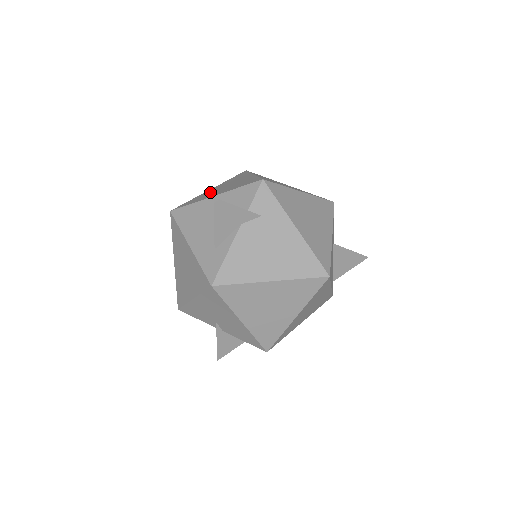
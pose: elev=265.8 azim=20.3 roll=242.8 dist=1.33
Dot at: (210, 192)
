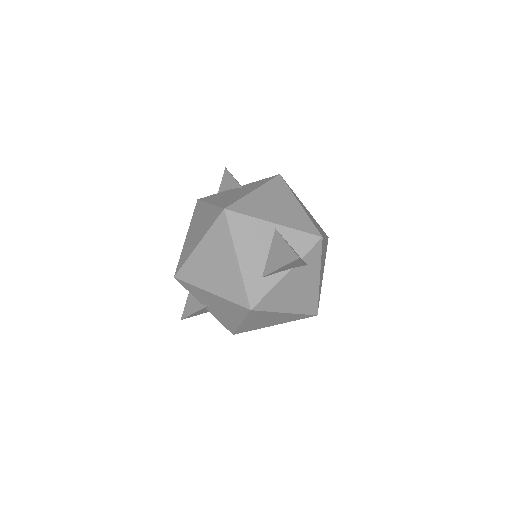
Dot at: (261, 203)
